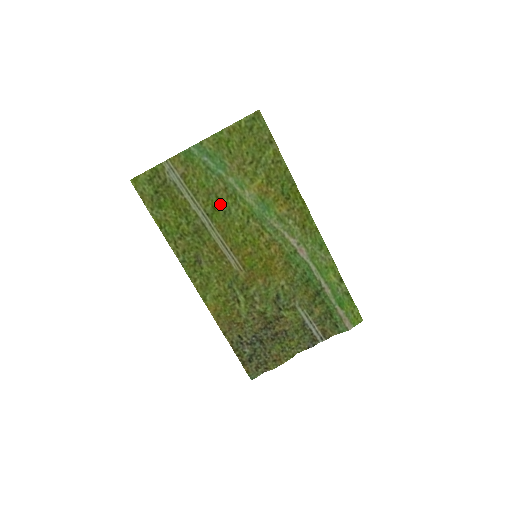
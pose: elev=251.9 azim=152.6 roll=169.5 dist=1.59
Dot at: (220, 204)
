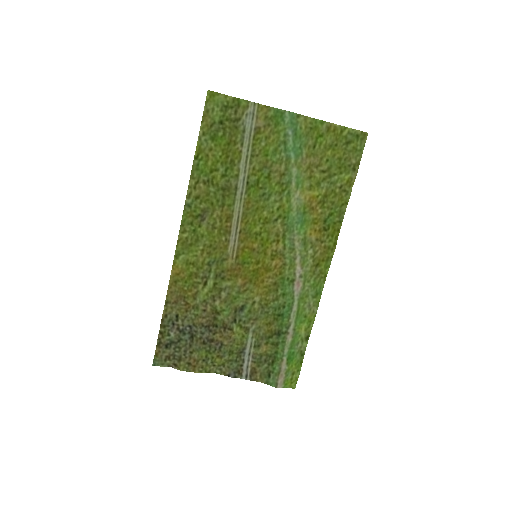
Dot at: (266, 183)
